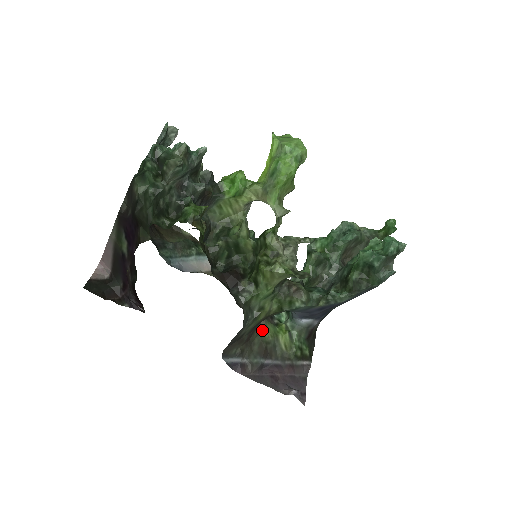
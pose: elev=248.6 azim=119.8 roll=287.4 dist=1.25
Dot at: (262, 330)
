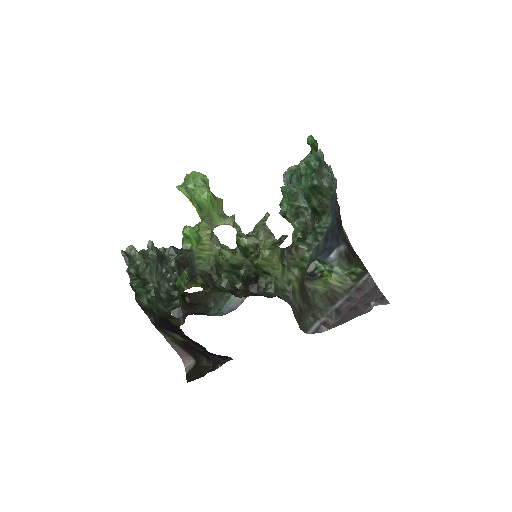
Dot at: (314, 290)
